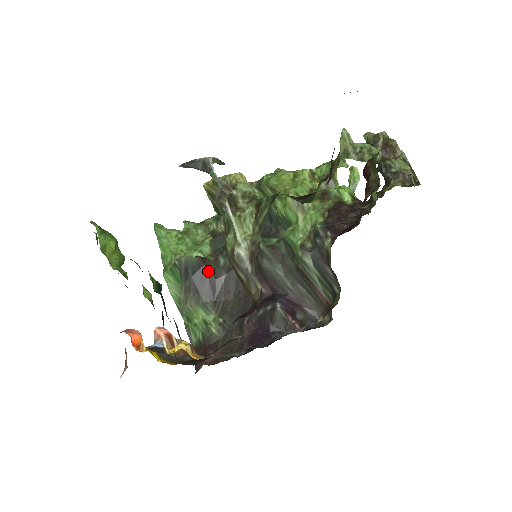
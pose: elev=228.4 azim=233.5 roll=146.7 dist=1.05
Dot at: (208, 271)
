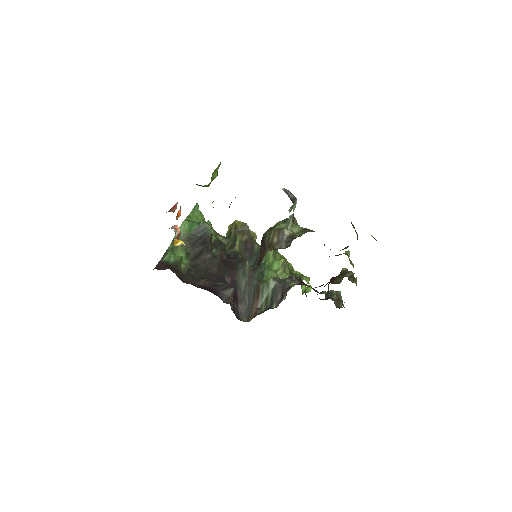
Dot at: (207, 244)
